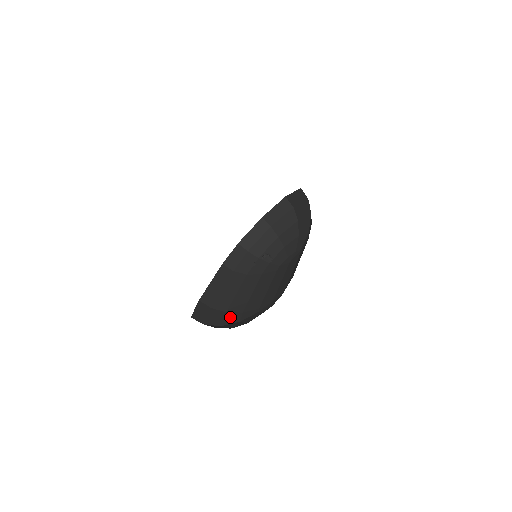
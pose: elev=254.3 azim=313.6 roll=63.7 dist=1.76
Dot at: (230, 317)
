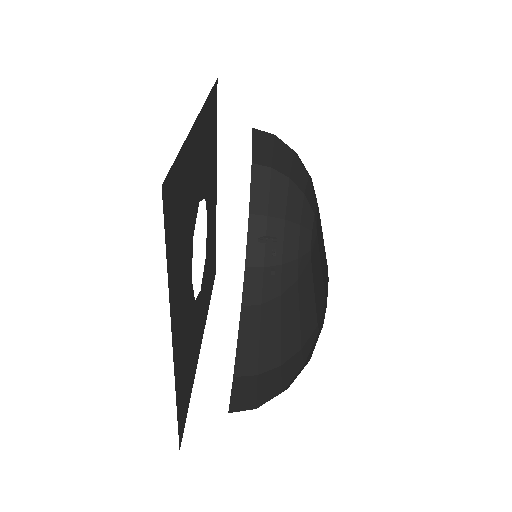
Dot at: (288, 369)
